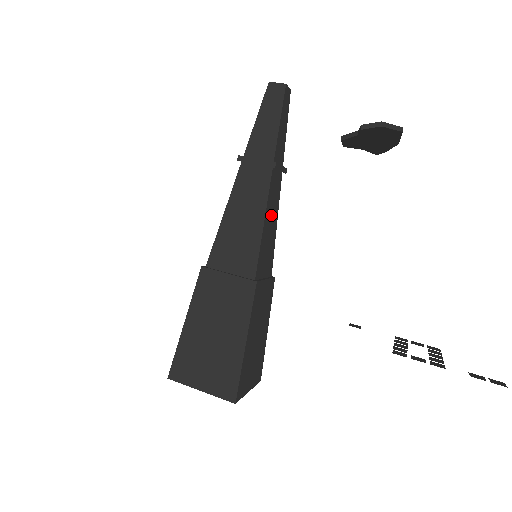
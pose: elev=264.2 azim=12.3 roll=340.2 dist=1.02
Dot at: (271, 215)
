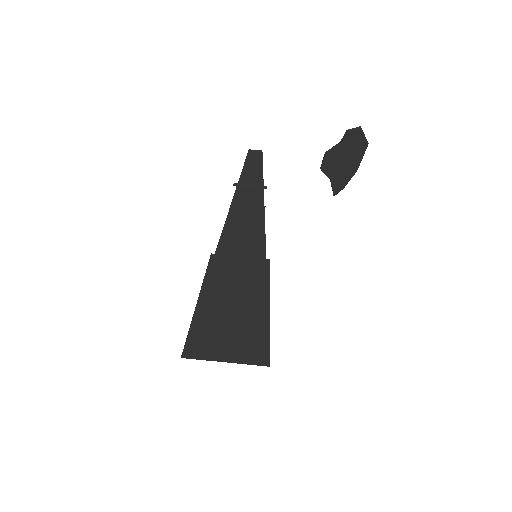
Dot at: occluded
